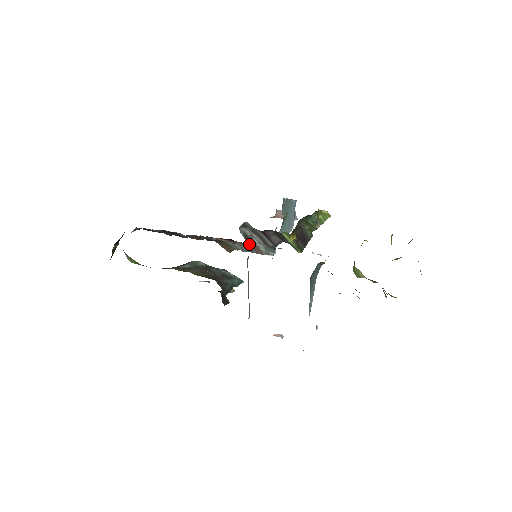
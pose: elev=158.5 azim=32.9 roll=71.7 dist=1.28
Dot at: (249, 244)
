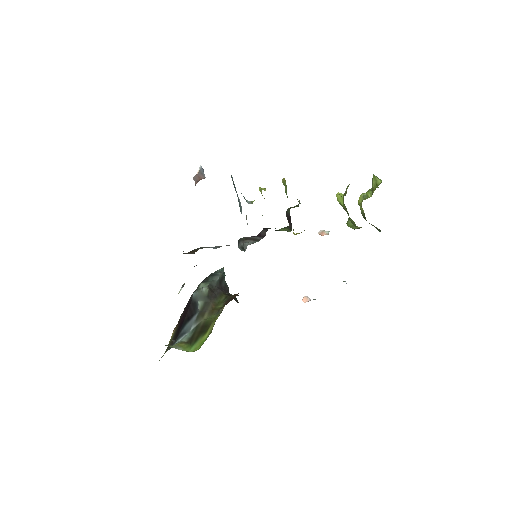
Dot at: occluded
